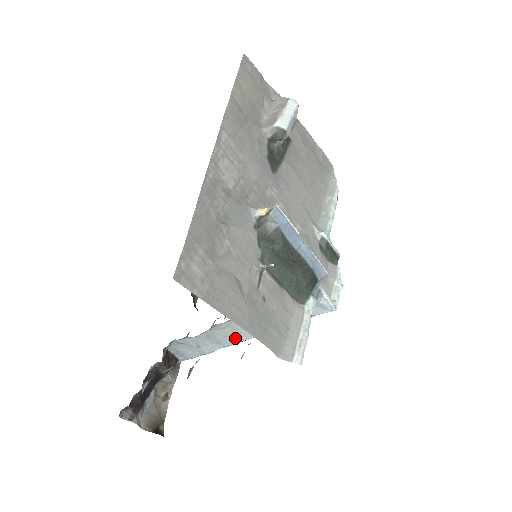
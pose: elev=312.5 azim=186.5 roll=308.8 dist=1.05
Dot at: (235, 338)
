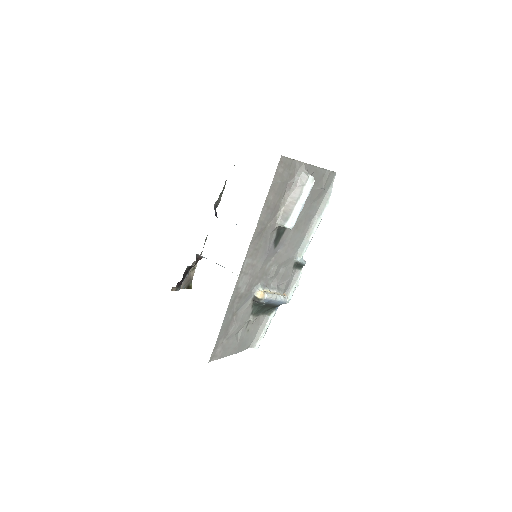
Dot at: occluded
